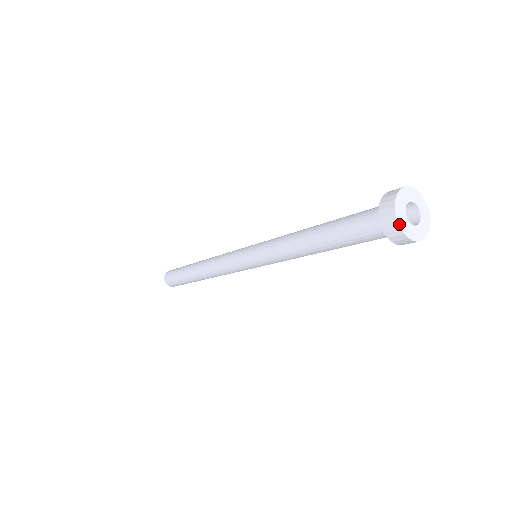
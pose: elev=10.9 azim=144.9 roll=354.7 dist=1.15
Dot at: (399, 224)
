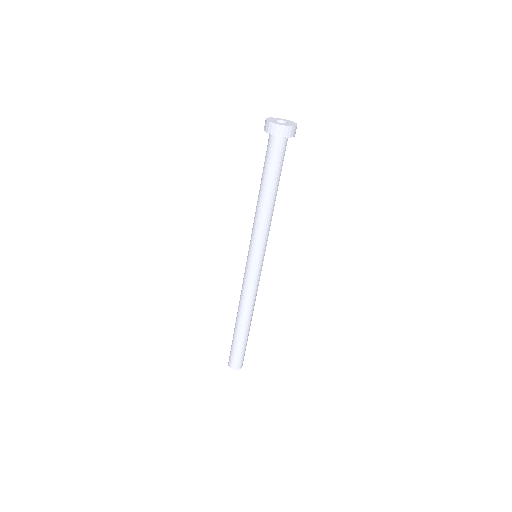
Dot at: (278, 124)
